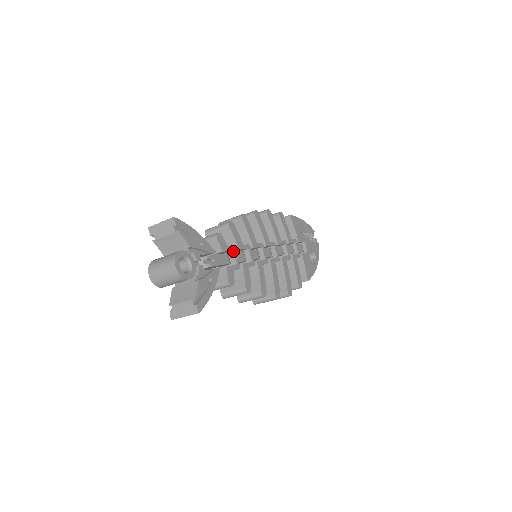
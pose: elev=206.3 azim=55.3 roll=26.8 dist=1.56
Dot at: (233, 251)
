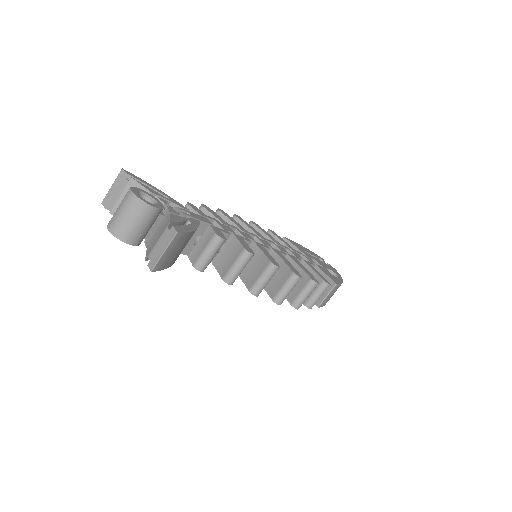
Dot at: (215, 221)
